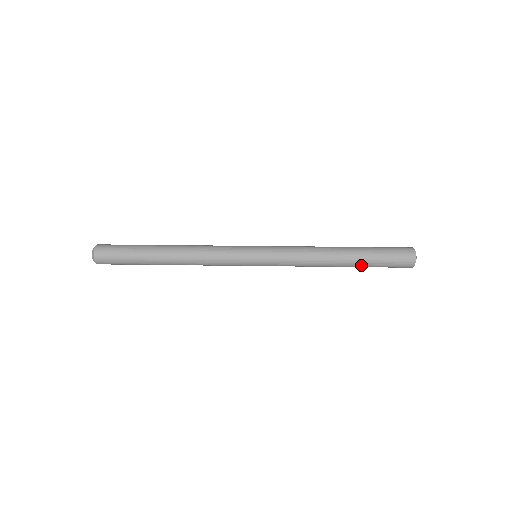
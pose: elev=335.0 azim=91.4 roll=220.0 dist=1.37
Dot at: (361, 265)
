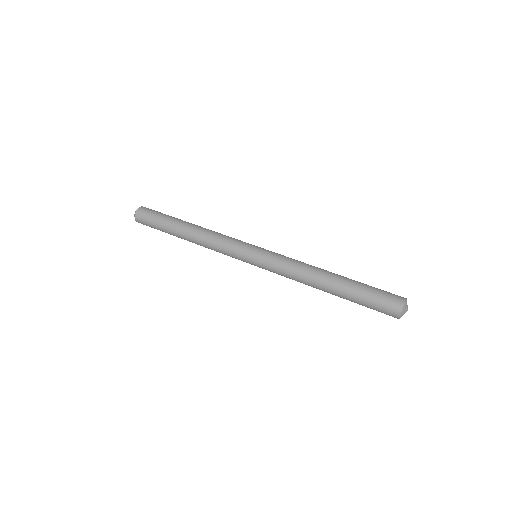
Dot at: (346, 299)
